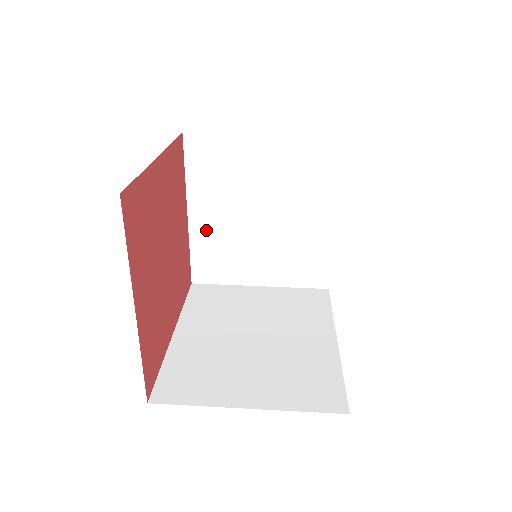
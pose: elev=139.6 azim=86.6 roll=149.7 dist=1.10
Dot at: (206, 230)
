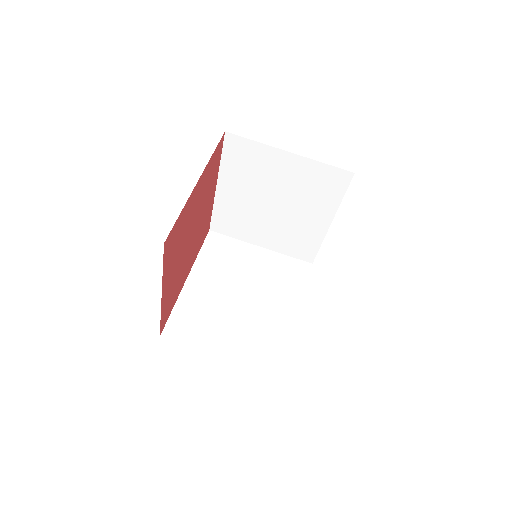
Dot at: (228, 201)
